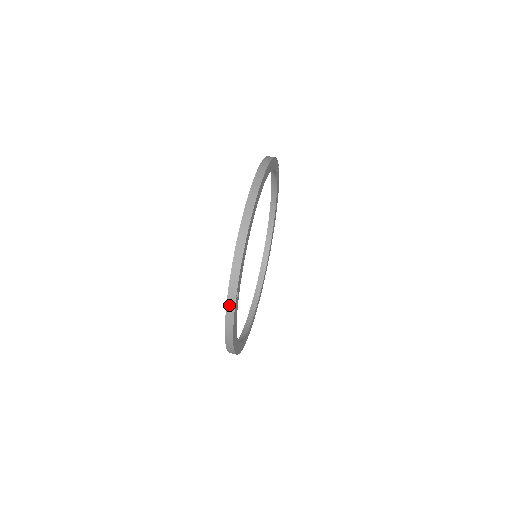
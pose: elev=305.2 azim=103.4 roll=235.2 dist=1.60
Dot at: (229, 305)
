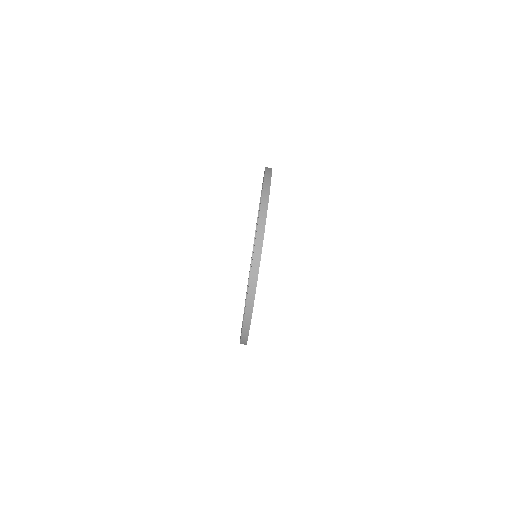
Dot at: (243, 336)
